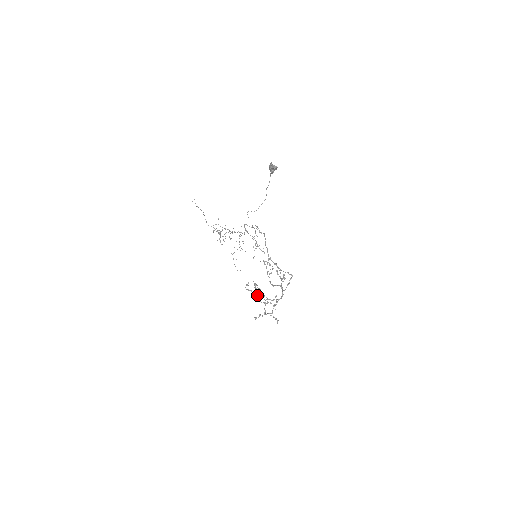
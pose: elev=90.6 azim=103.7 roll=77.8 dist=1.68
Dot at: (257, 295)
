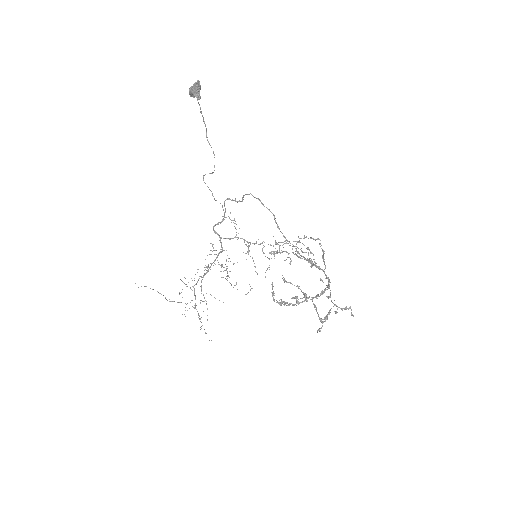
Dot at: (296, 297)
